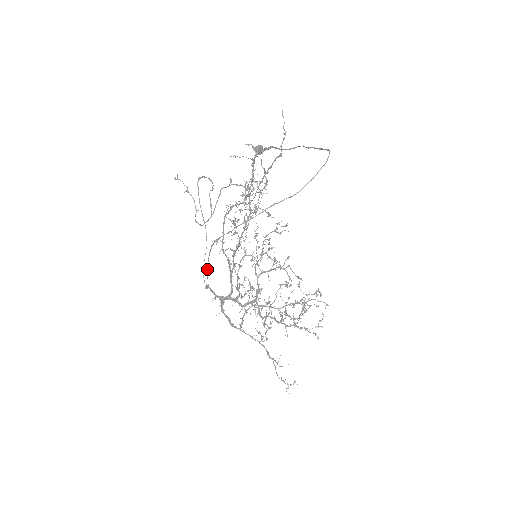
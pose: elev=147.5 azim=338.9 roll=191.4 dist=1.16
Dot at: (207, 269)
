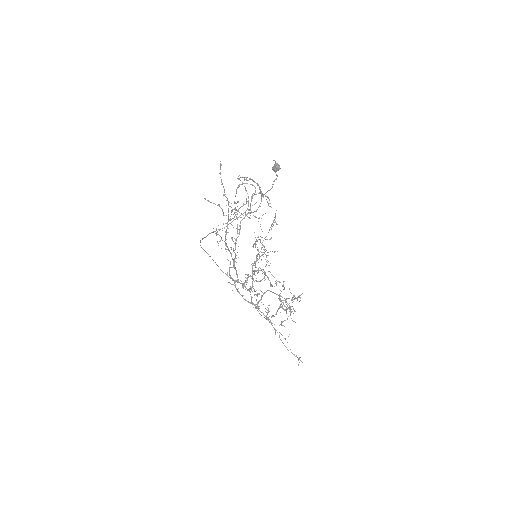
Dot at: (212, 259)
